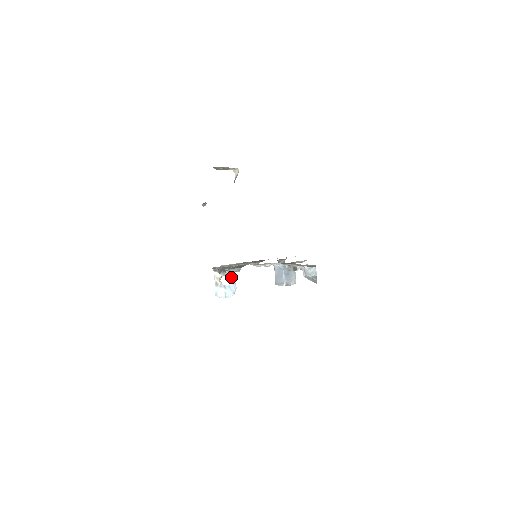
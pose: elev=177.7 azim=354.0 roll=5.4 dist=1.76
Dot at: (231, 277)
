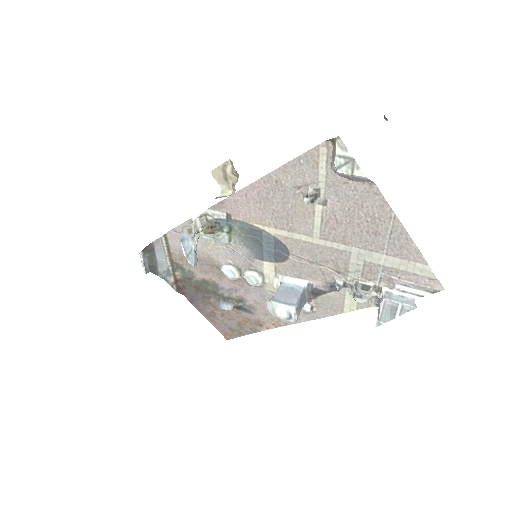
Dot at: occluded
